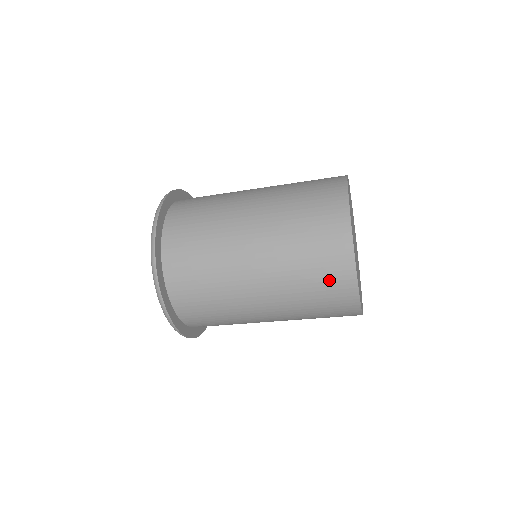
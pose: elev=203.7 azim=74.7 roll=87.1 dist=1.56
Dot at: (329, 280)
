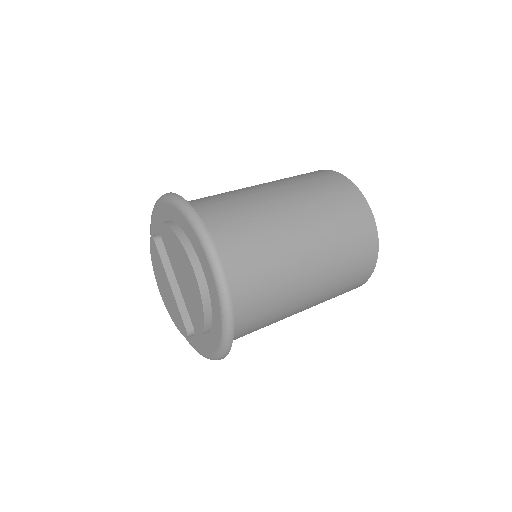
Dot at: (358, 275)
